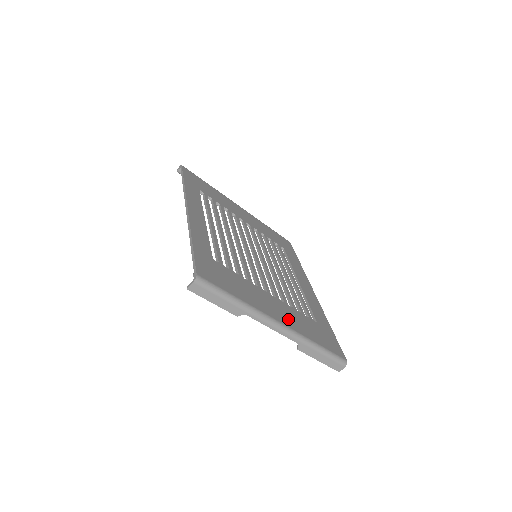
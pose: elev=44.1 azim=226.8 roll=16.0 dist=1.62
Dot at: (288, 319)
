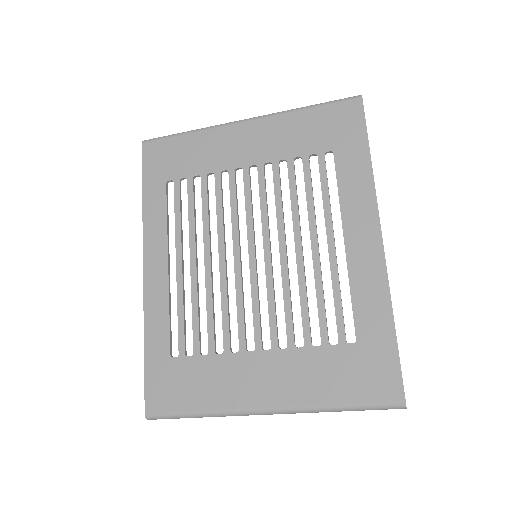
Dot at: (284, 387)
